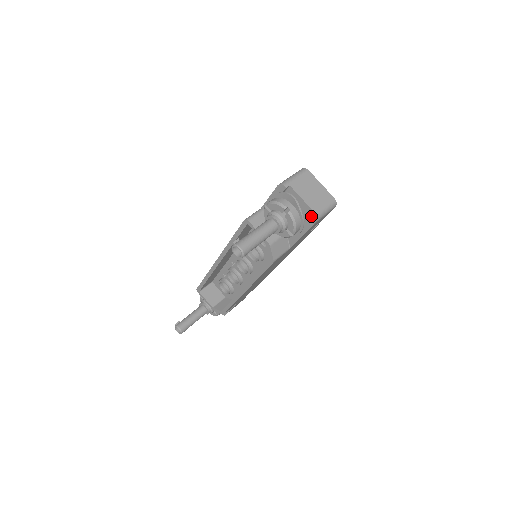
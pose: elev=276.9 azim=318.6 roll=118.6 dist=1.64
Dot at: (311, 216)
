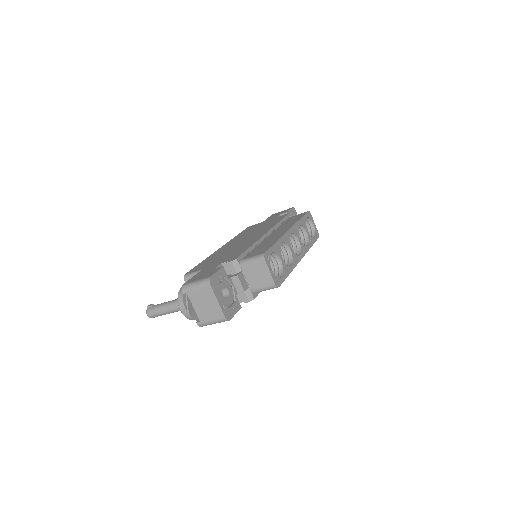
Dot at: (197, 323)
